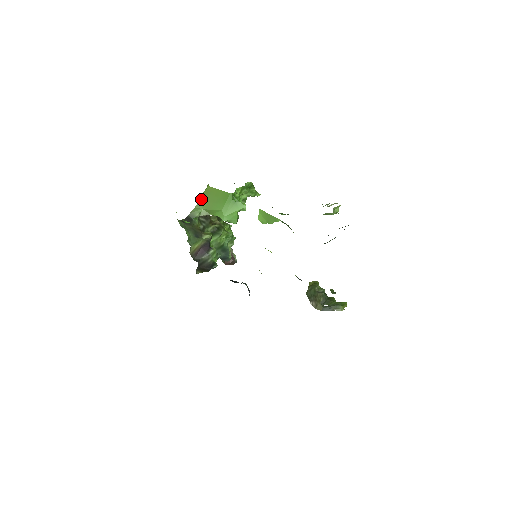
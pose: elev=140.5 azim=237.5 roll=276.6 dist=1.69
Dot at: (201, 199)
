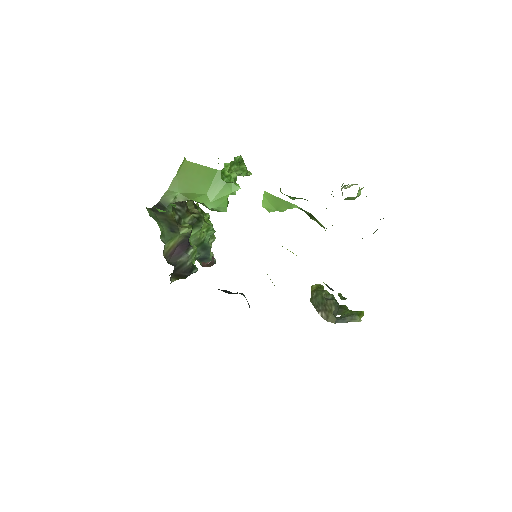
Dot at: (176, 178)
